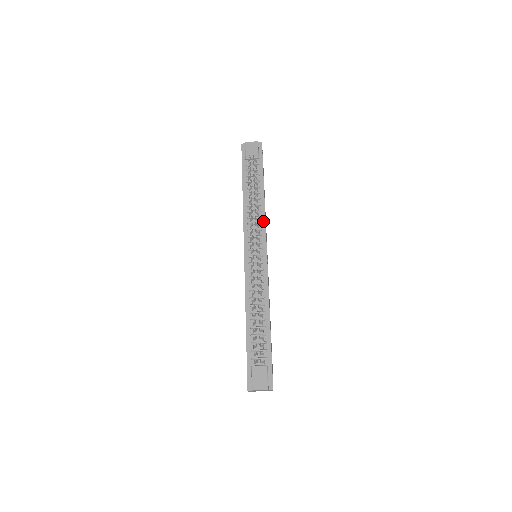
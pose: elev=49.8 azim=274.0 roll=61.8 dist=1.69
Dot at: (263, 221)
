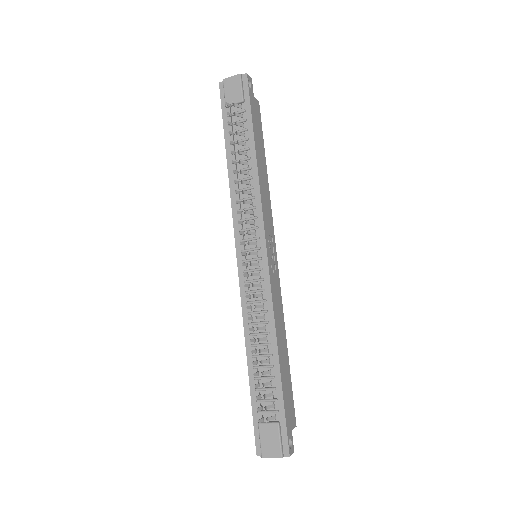
Dot at: (258, 203)
